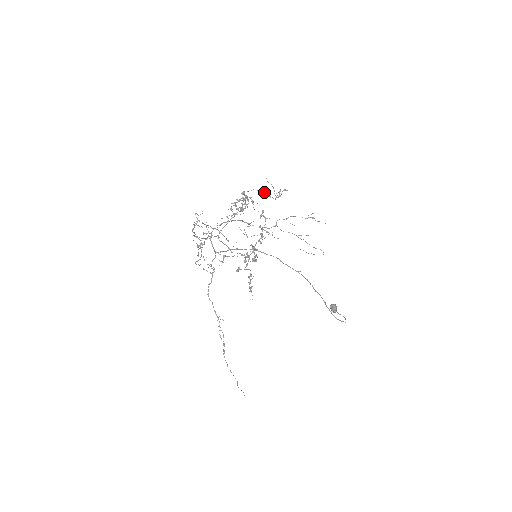
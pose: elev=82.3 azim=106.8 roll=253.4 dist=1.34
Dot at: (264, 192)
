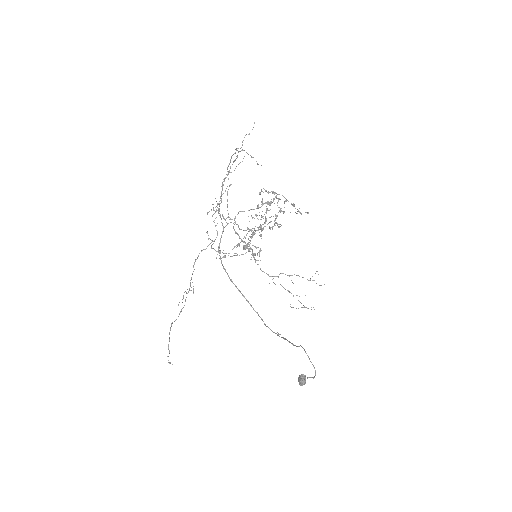
Dot at: occluded
